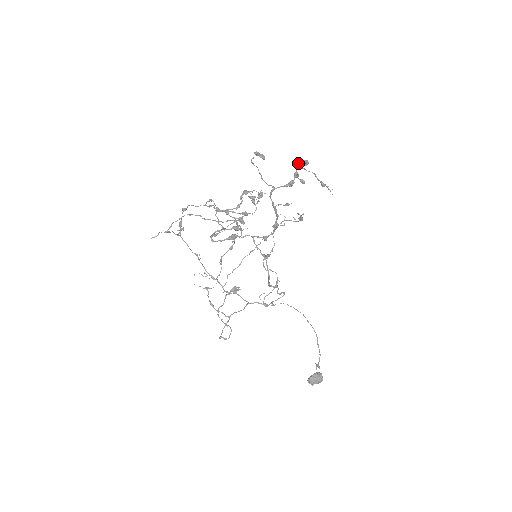
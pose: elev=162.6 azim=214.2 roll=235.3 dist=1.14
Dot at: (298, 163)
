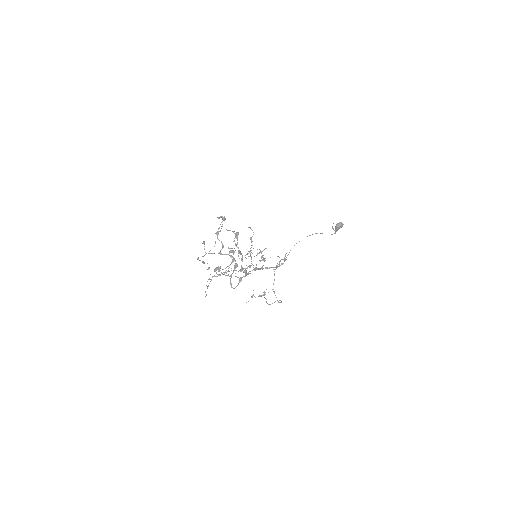
Dot at: (241, 270)
